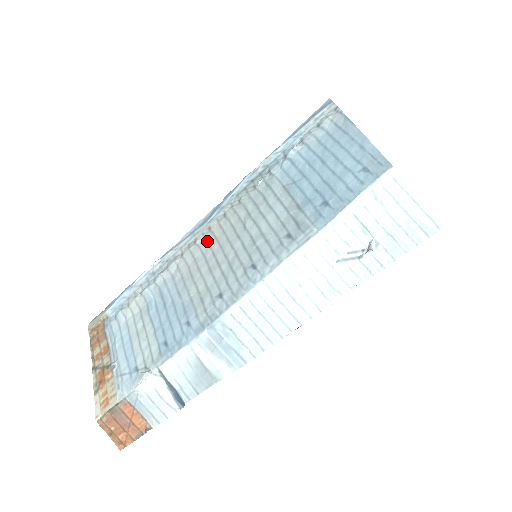
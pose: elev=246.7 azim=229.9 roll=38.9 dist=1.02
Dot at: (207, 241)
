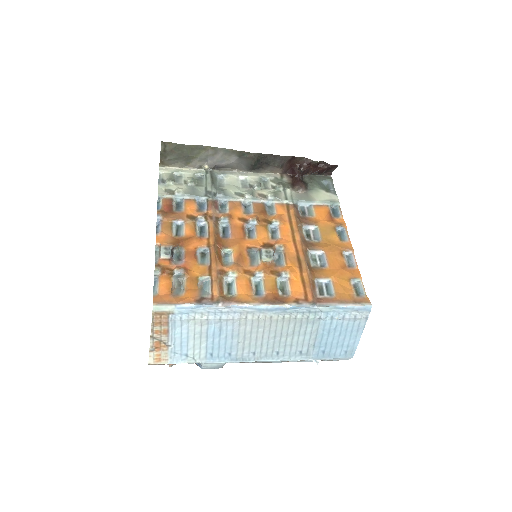
Dot at: (265, 322)
